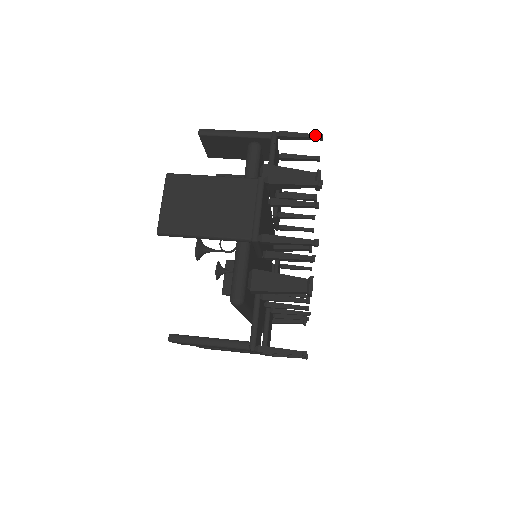
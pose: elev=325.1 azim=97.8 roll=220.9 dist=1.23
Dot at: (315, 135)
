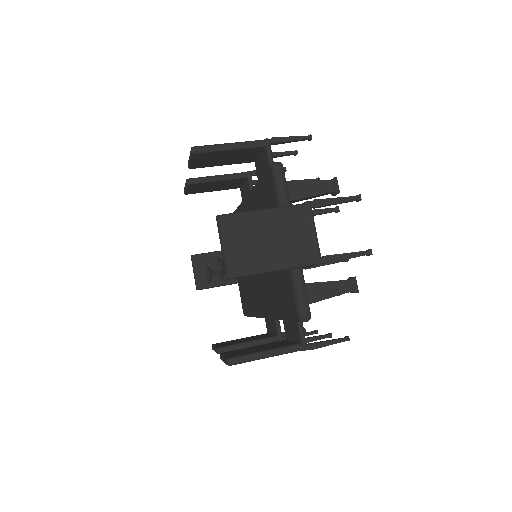
Dot at: (304, 137)
